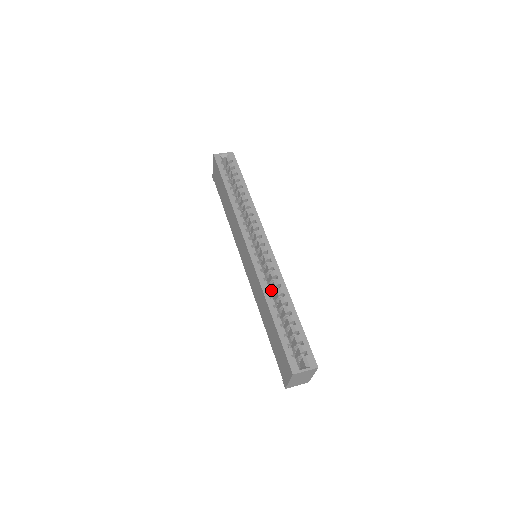
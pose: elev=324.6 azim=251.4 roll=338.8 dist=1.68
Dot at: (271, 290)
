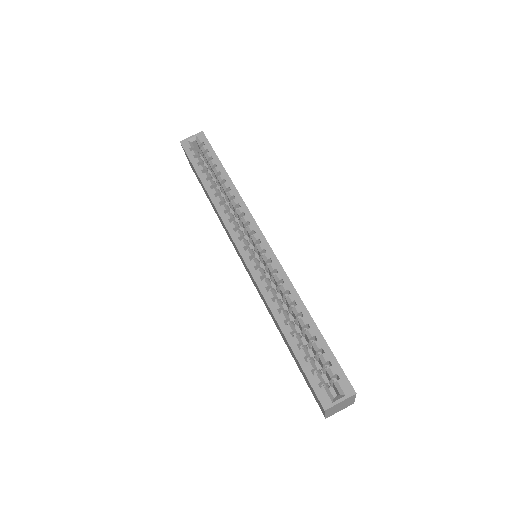
Dot at: (278, 300)
